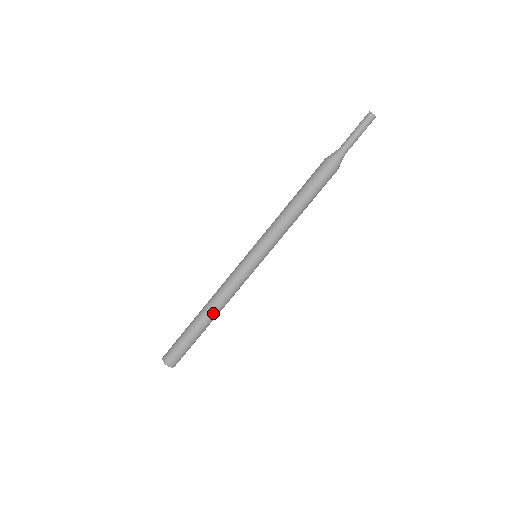
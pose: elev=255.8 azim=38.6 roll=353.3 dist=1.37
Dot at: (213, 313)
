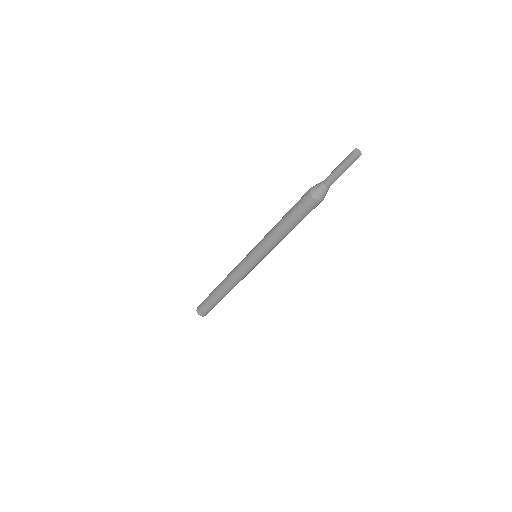
Dot at: occluded
